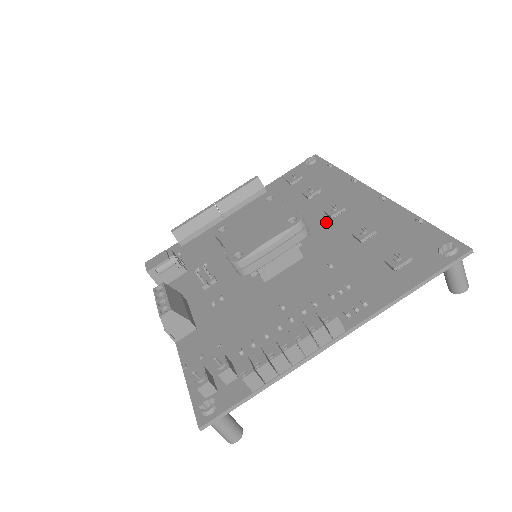
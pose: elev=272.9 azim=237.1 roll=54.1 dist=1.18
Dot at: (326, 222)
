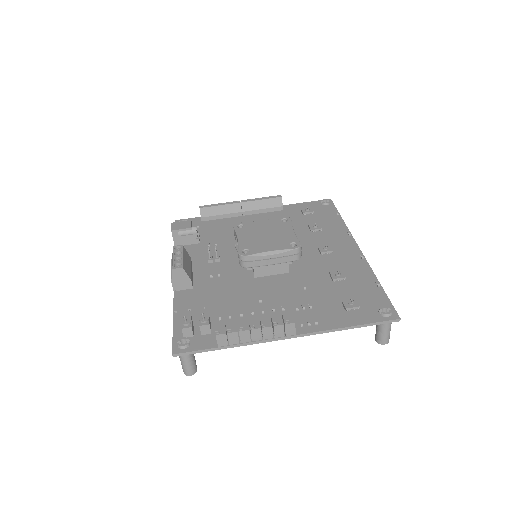
Dot at: (316, 255)
